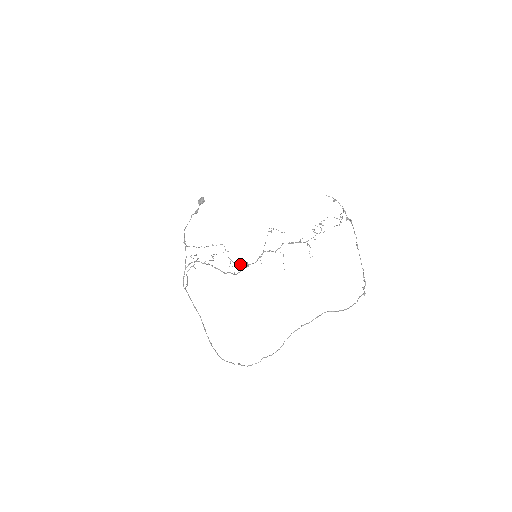
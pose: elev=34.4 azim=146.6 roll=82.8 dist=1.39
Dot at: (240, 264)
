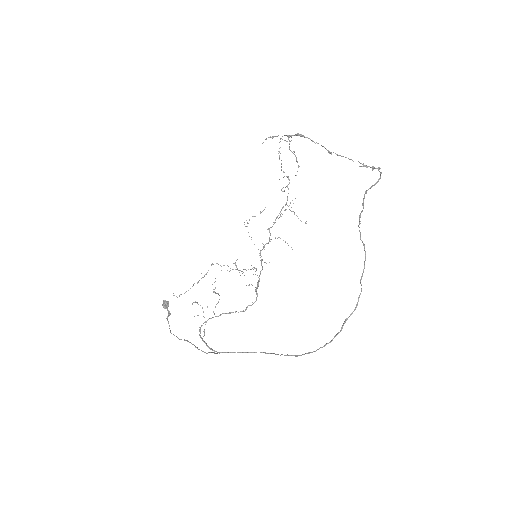
Dot at: occluded
